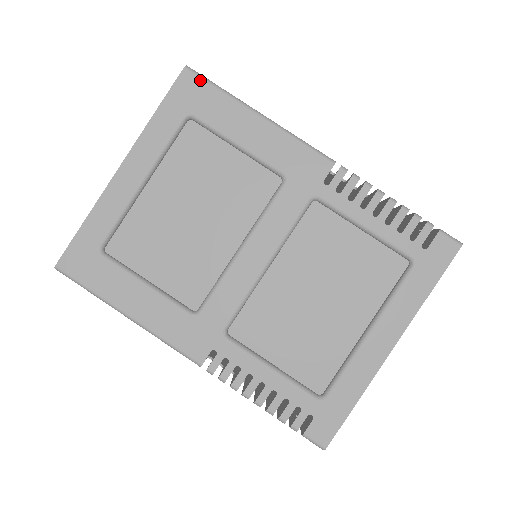
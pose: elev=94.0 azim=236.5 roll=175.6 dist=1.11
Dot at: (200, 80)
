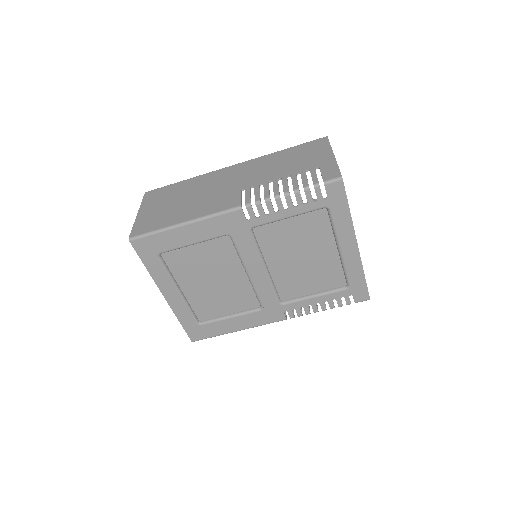
Dot at: (142, 239)
